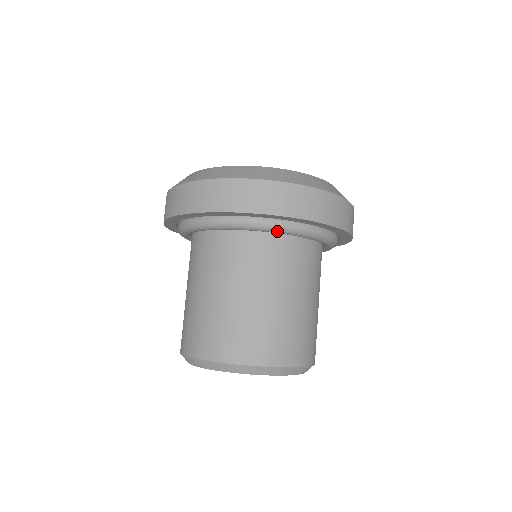
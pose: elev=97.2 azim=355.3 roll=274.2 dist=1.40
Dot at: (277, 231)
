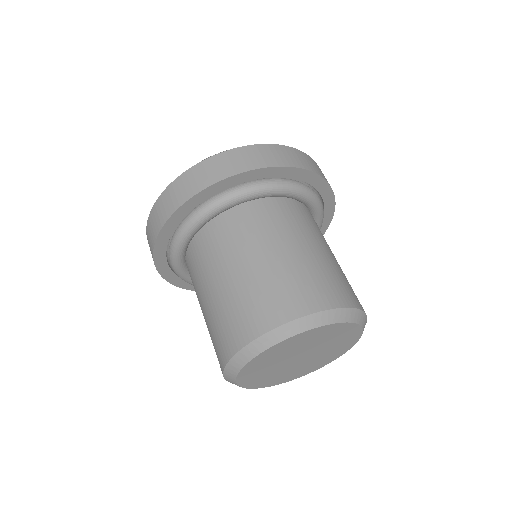
Dot at: (319, 208)
